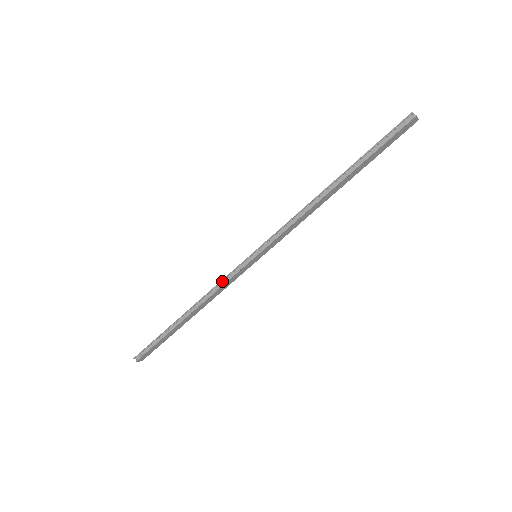
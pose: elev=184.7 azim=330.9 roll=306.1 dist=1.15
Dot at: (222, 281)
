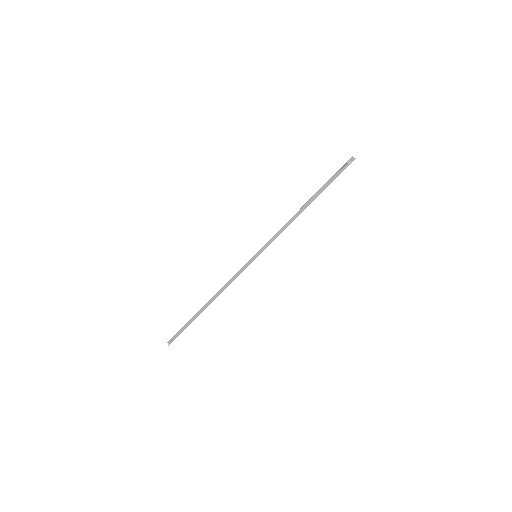
Dot at: (233, 277)
